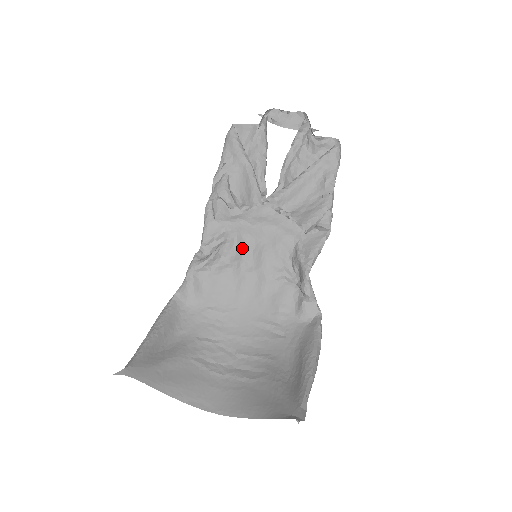
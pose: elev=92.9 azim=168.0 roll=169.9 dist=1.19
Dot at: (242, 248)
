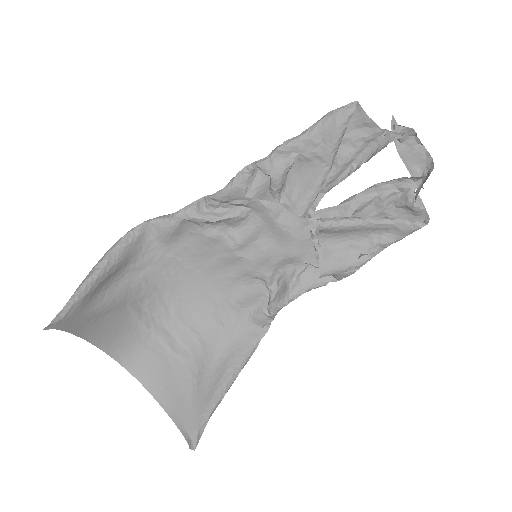
Dot at: (249, 231)
